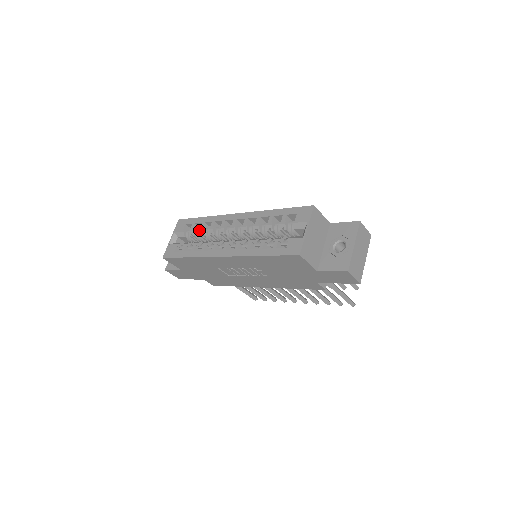
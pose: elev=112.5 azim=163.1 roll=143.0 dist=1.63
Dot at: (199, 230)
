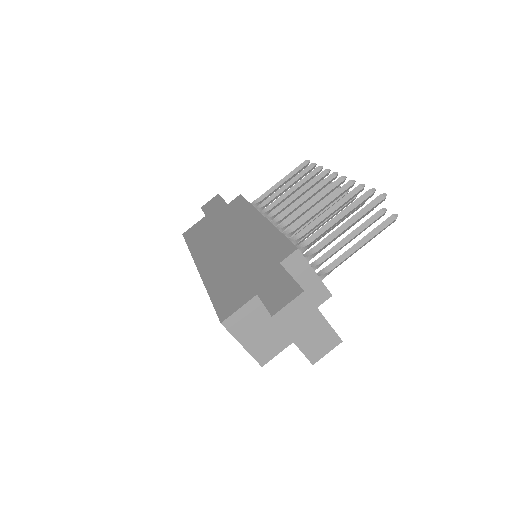
Dot at: occluded
